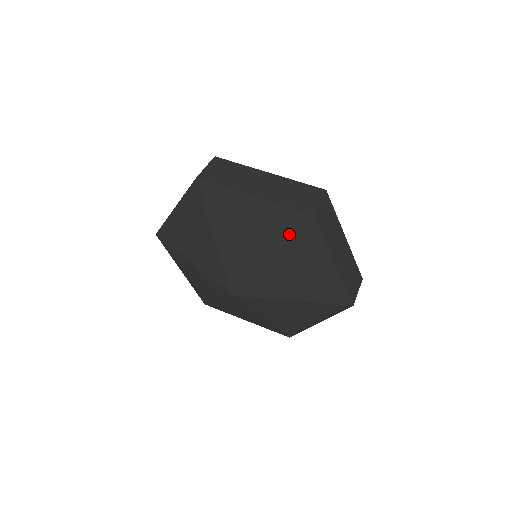
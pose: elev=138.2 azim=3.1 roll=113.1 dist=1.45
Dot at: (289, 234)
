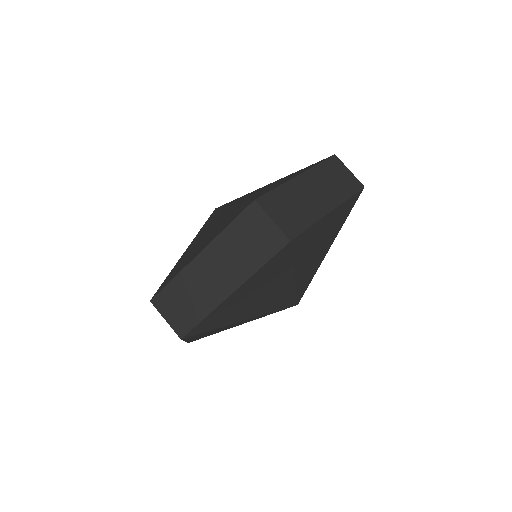
Dot at: (289, 262)
